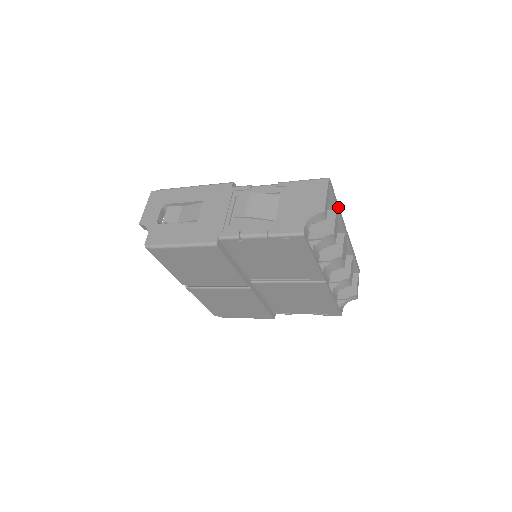
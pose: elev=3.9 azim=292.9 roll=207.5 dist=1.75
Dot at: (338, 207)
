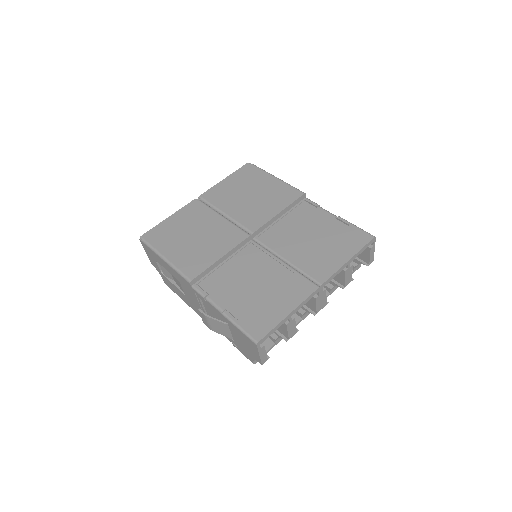
Dot at: (290, 315)
